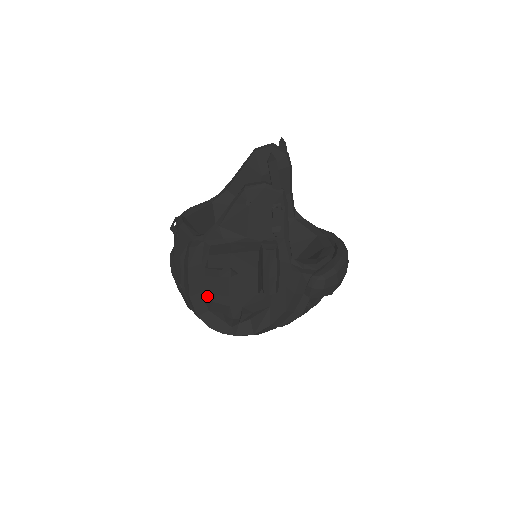
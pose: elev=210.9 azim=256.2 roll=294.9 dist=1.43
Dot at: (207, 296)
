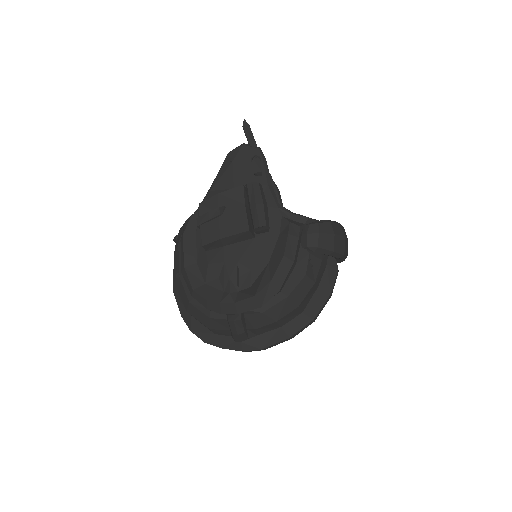
Dot at: (202, 262)
